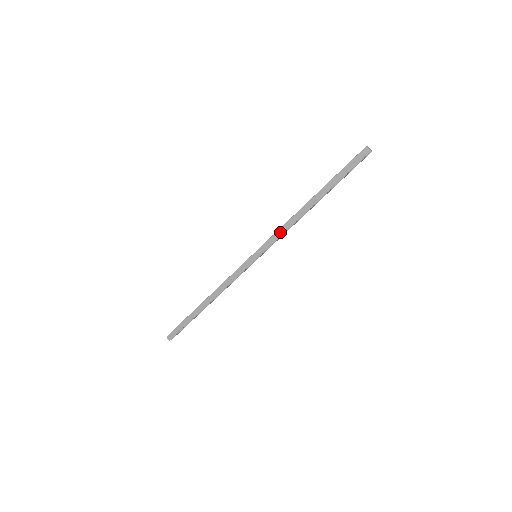
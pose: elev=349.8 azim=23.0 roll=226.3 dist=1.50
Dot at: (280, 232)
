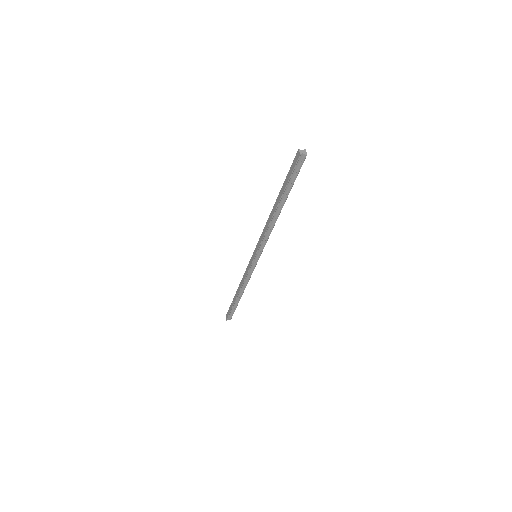
Dot at: (262, 235)
